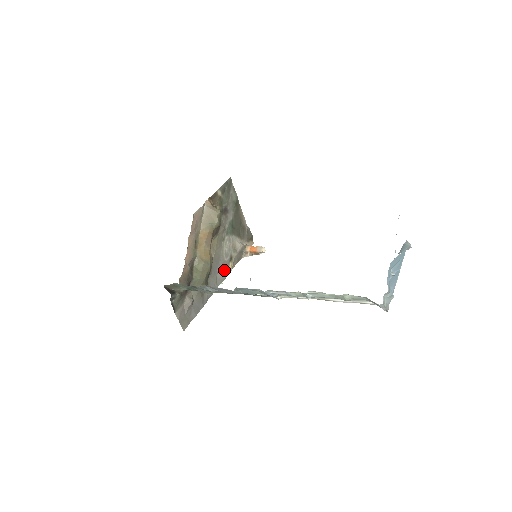
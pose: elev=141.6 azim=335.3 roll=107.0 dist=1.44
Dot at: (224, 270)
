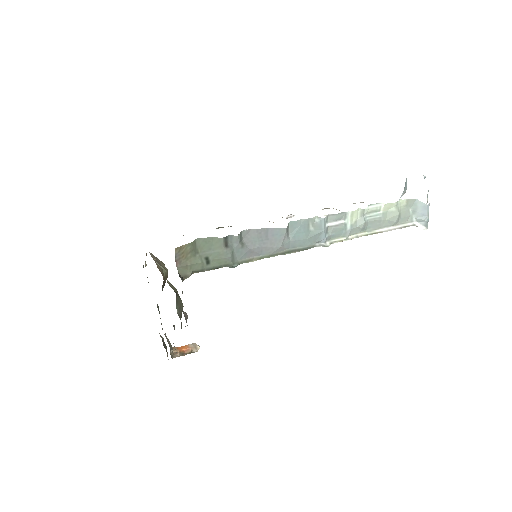
Dot at: occluded
